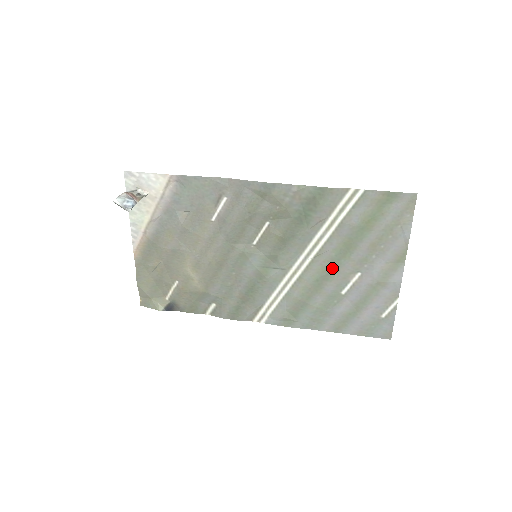
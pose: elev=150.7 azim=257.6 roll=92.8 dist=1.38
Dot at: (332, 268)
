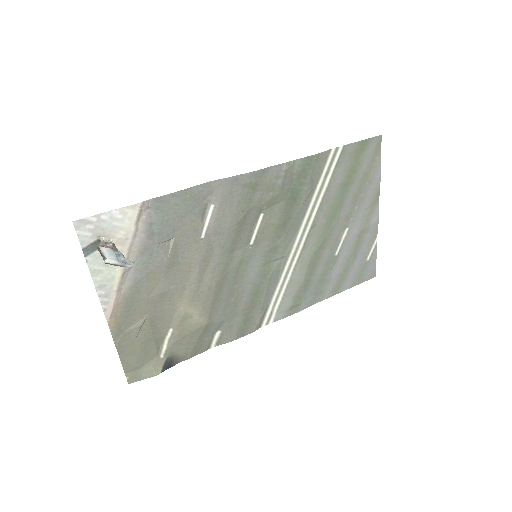
Dot at: (326, 234)
